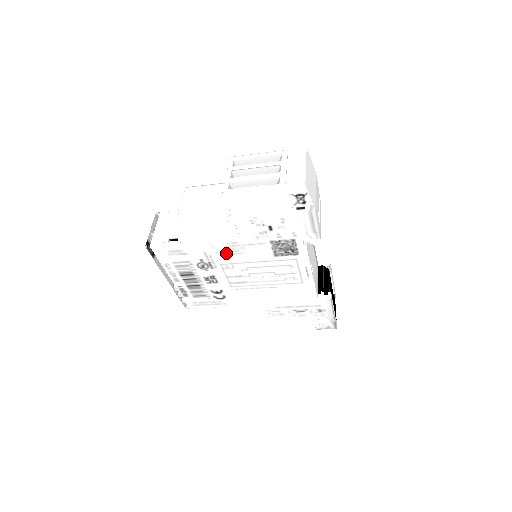
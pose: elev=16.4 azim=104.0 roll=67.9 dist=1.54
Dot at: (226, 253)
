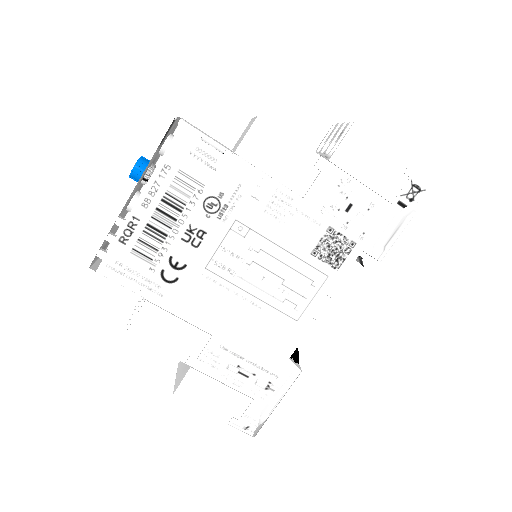
Dot at: (263, 206)
